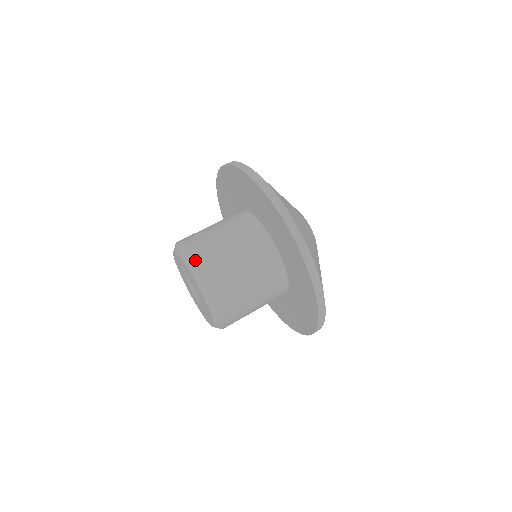
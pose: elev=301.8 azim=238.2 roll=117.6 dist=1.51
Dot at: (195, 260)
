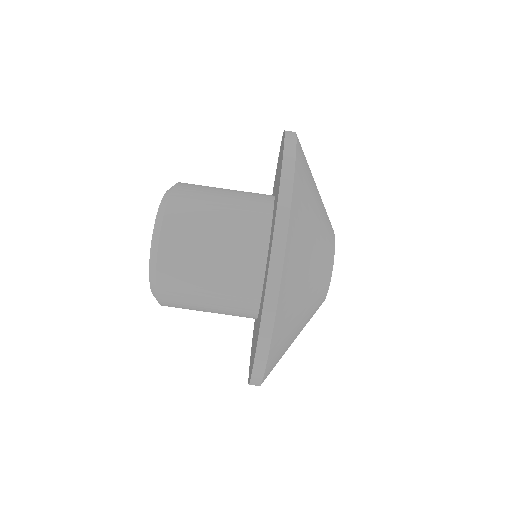
Dot at: (159, 270)
